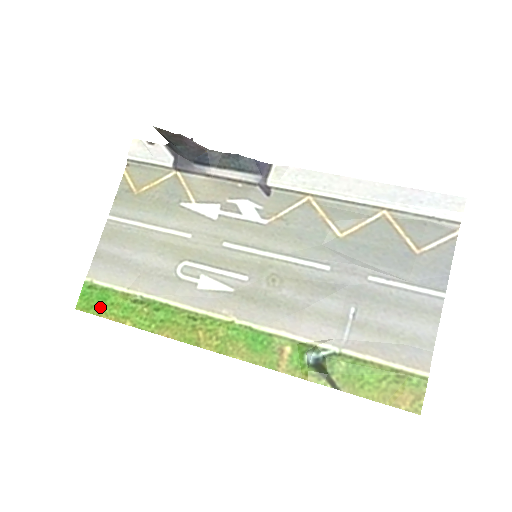
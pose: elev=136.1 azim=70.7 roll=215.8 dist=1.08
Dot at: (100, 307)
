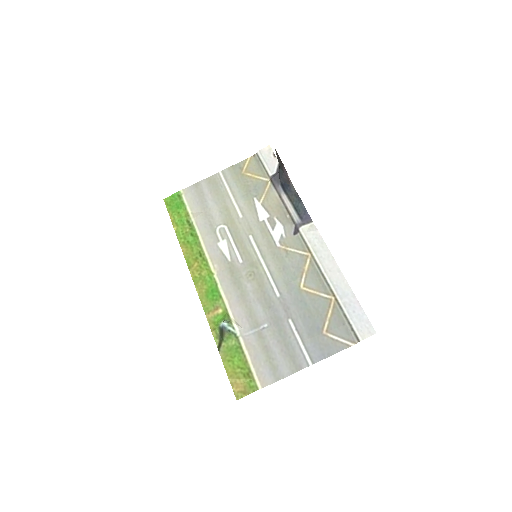
Dot at: (173, 209)
